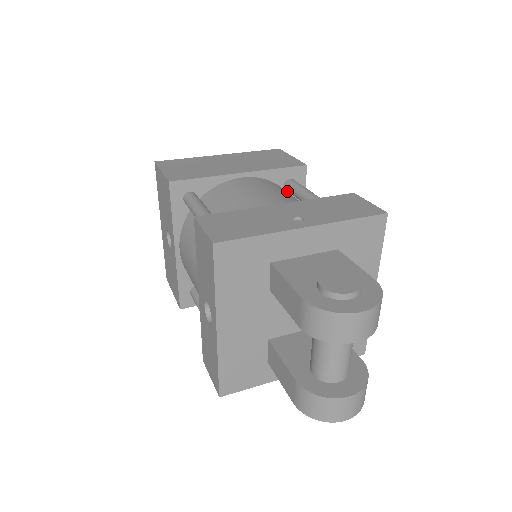
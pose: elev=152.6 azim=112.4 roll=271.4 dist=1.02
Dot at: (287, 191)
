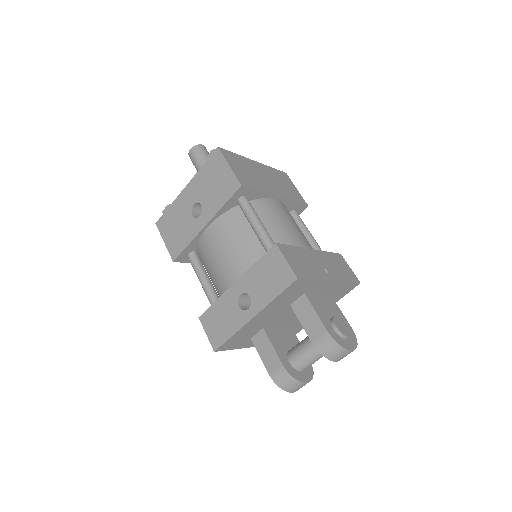
Dot at: occluded
